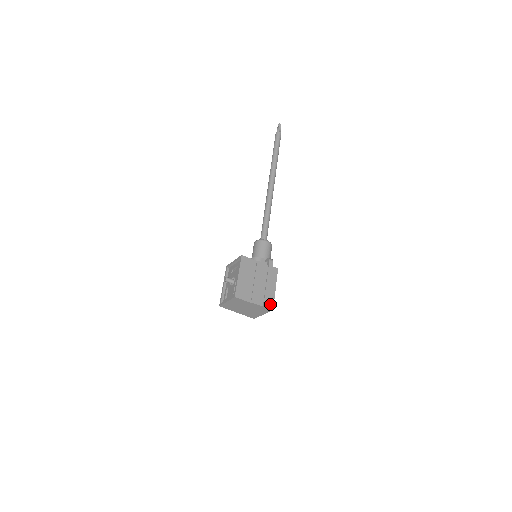
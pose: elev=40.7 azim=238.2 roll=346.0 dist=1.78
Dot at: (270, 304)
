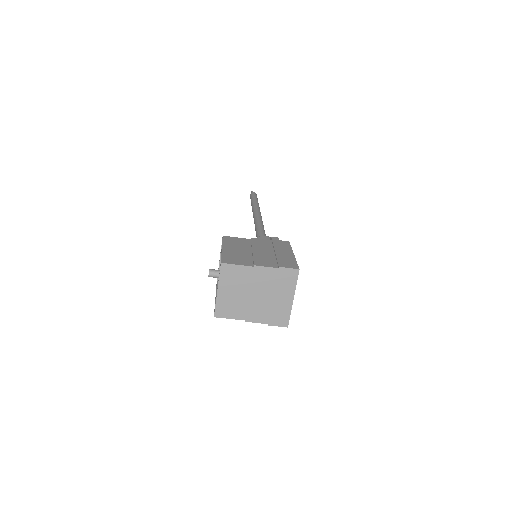
Dot at: (290, 265)
